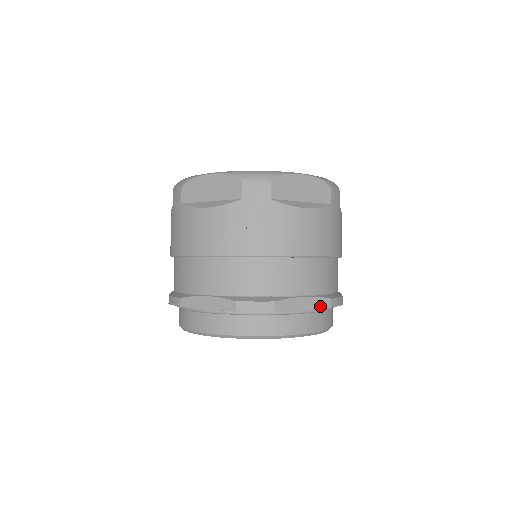
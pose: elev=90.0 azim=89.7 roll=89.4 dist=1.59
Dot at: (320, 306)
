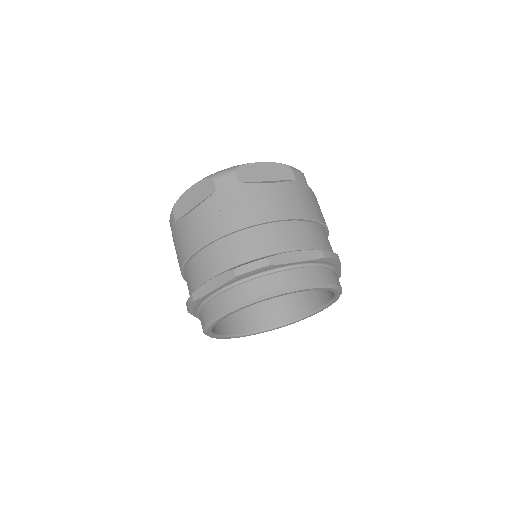
Dot at: (312, 257)
